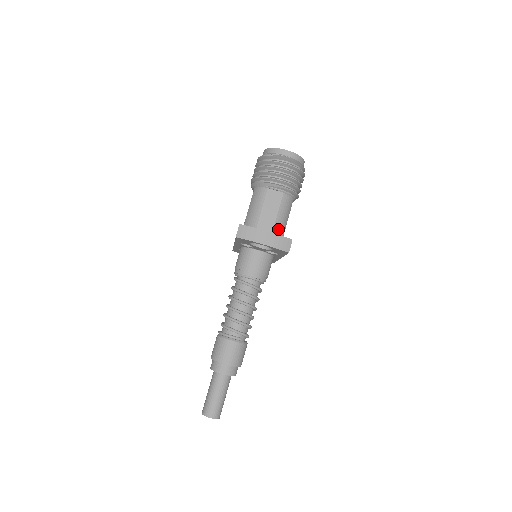
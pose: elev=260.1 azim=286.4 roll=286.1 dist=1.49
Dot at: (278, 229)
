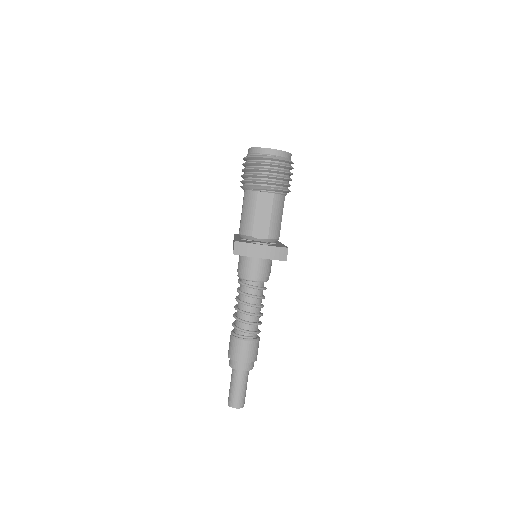
Dot at: (273, 230)
